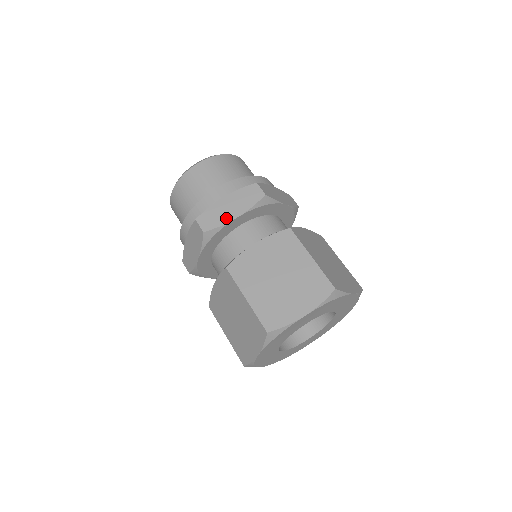
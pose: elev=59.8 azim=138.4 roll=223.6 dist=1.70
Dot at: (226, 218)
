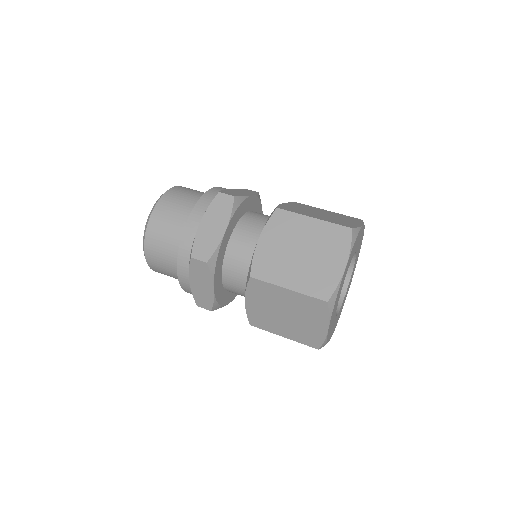
Dot at: (209, 295)
